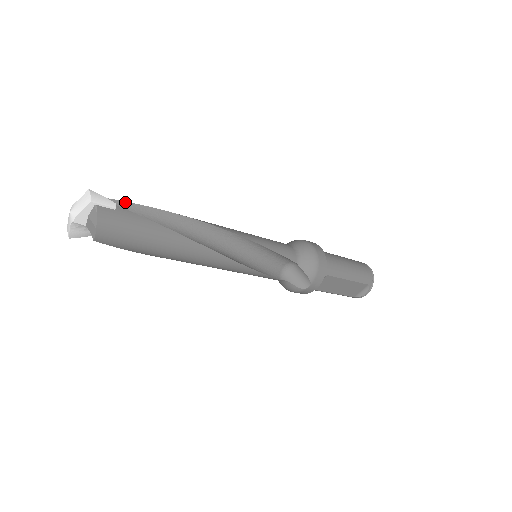
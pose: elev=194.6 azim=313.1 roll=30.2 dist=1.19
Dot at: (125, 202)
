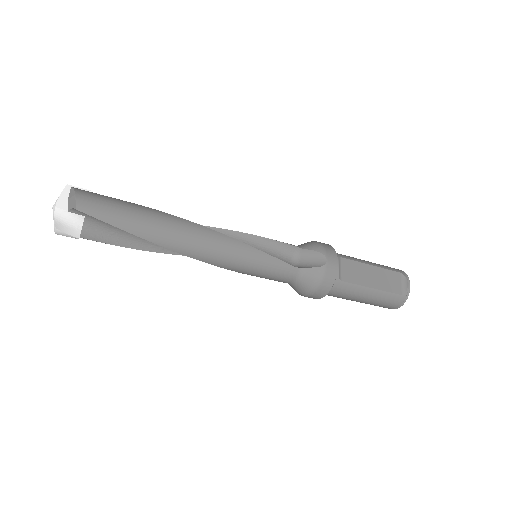
Dot at: occluded
